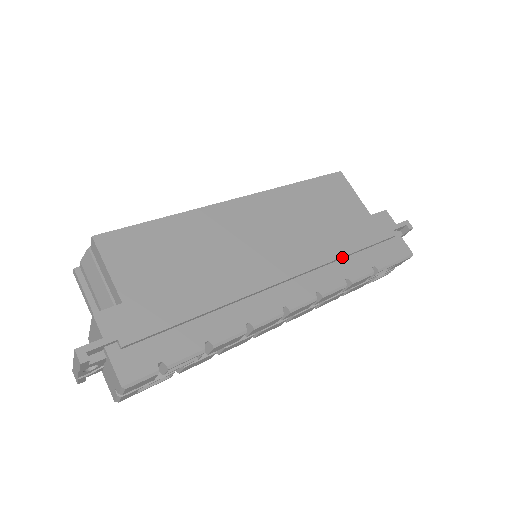
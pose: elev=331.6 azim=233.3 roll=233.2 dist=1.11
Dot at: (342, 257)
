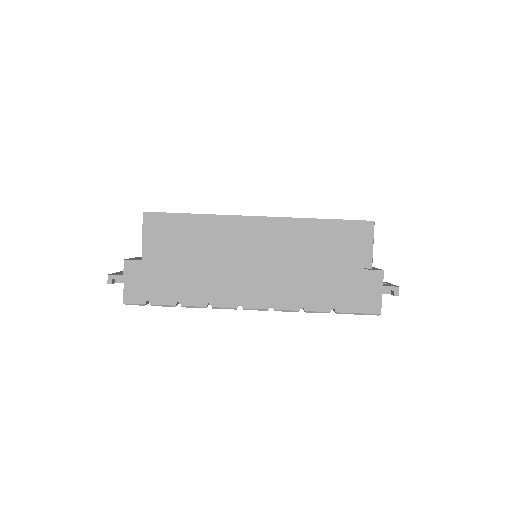
Dot at: (309, 291)
